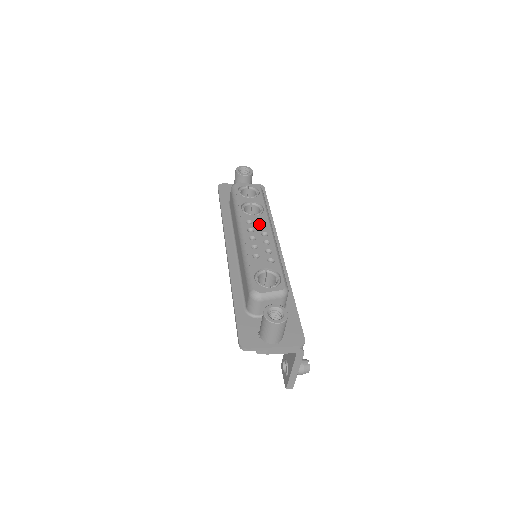
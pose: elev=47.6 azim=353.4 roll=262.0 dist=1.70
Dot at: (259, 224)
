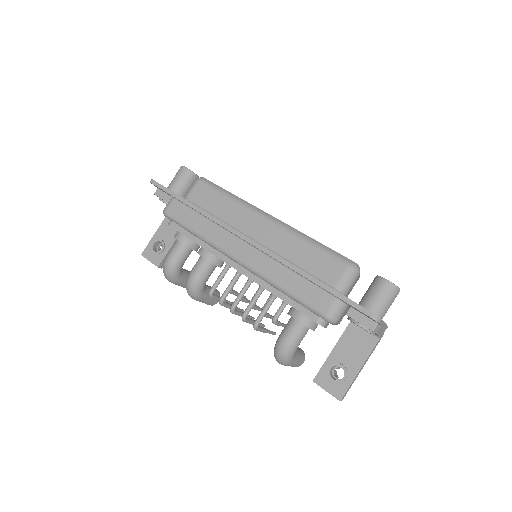
Dot at: occluded
